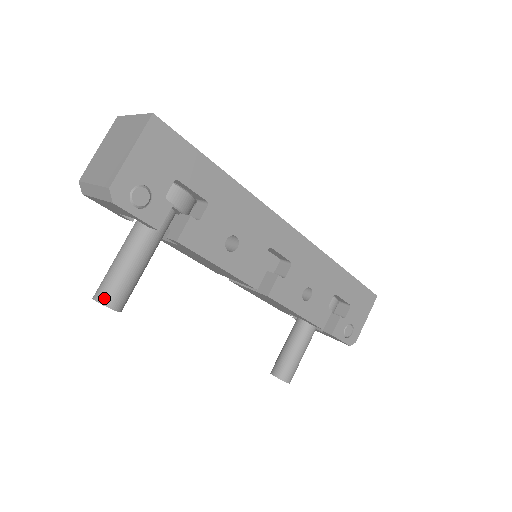
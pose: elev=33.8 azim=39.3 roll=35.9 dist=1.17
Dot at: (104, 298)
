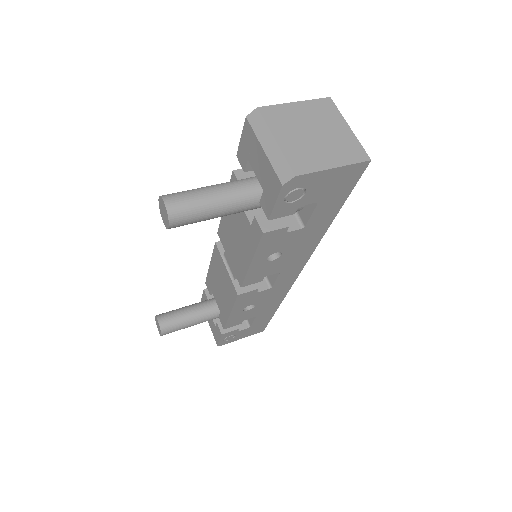
Dot at: (175, 213)
